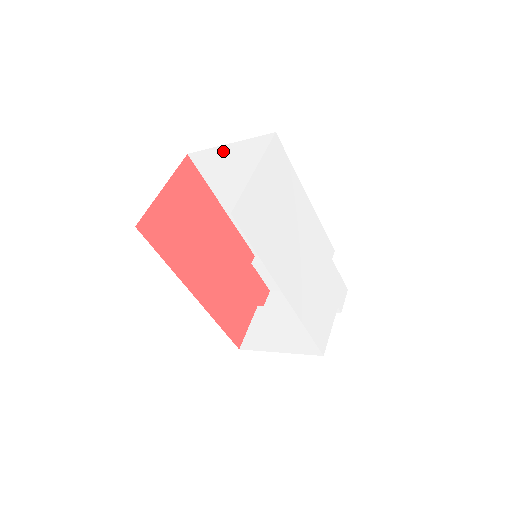
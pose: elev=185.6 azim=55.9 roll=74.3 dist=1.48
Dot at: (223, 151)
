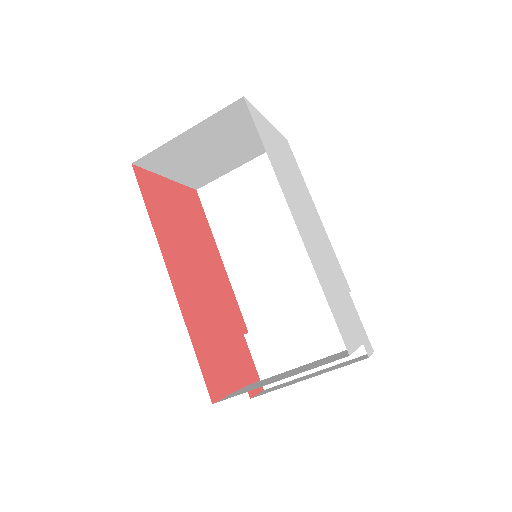
Dot at: (233, 177)
